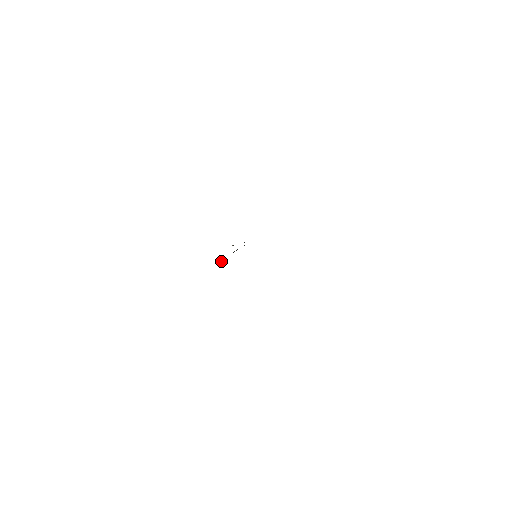
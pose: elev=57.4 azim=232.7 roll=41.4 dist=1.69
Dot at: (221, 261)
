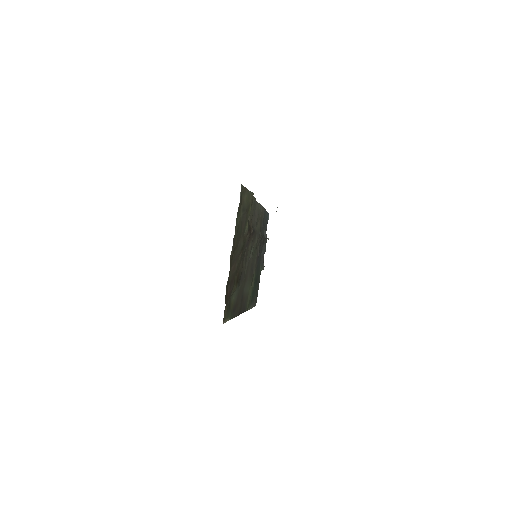
Dot at: (260, 268)
